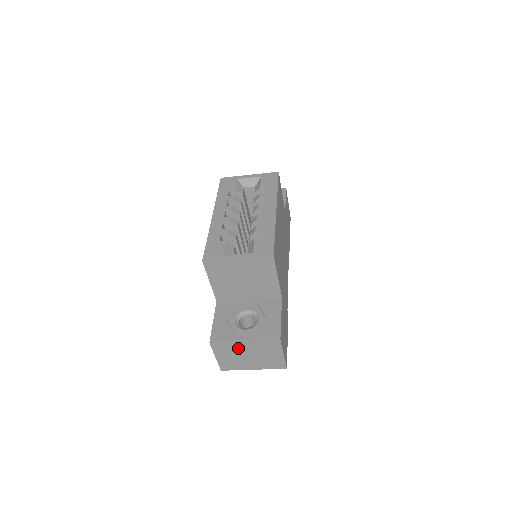
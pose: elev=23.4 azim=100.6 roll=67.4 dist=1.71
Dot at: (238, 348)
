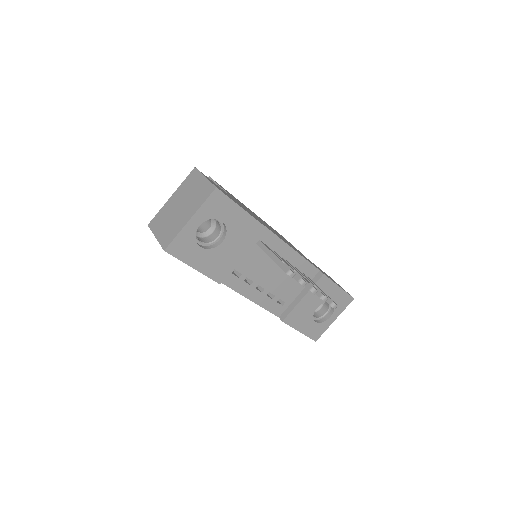
Dot at: (169, 208)
